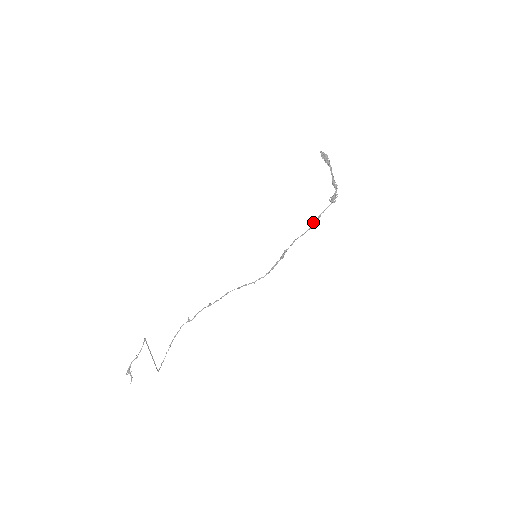
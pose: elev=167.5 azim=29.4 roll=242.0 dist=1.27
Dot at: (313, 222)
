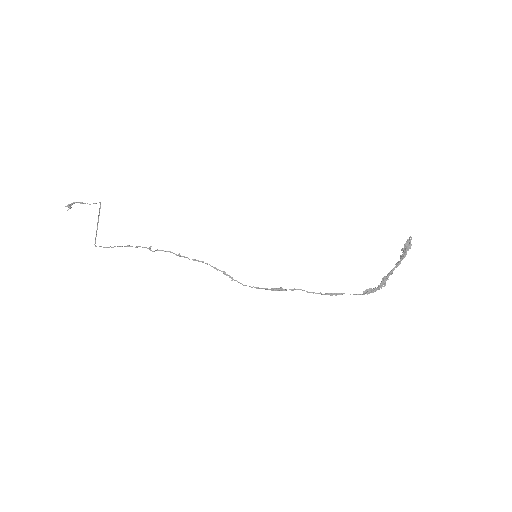
Dot at: (330, 293)
